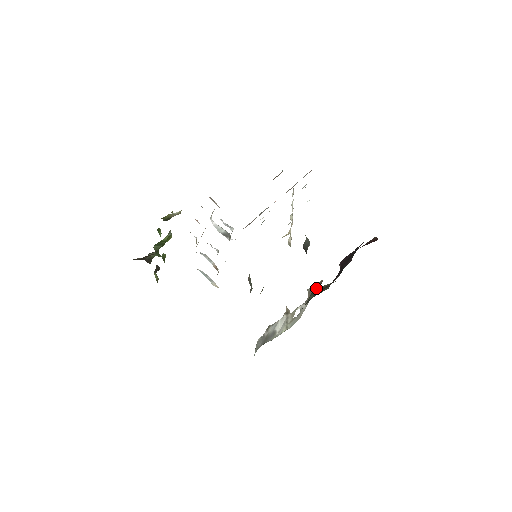
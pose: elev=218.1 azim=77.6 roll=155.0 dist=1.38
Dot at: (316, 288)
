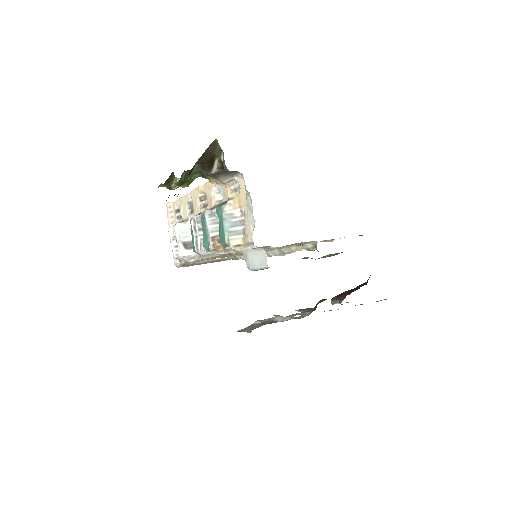
Dot at: occluded
